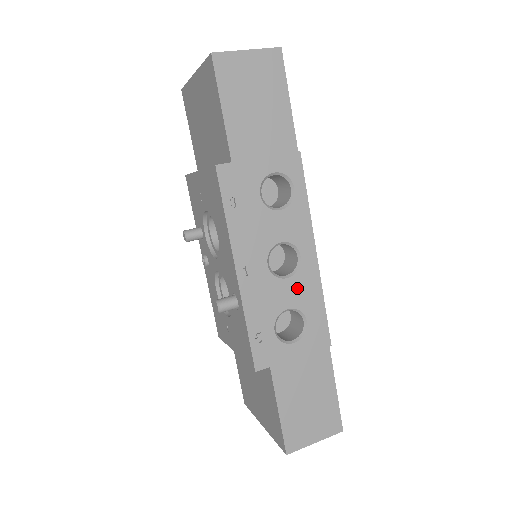
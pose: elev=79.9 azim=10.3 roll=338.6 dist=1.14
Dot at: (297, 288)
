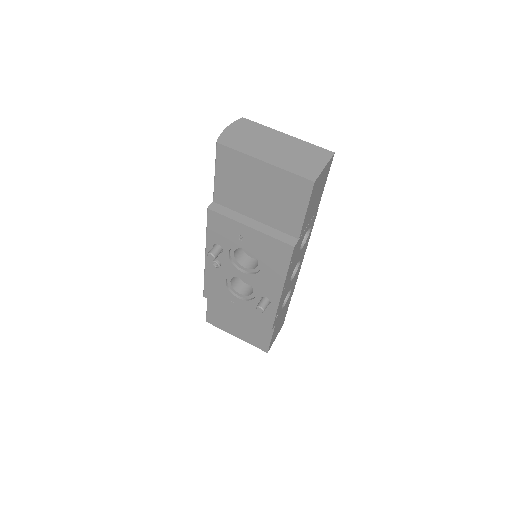
Dot at: (294, 279)
